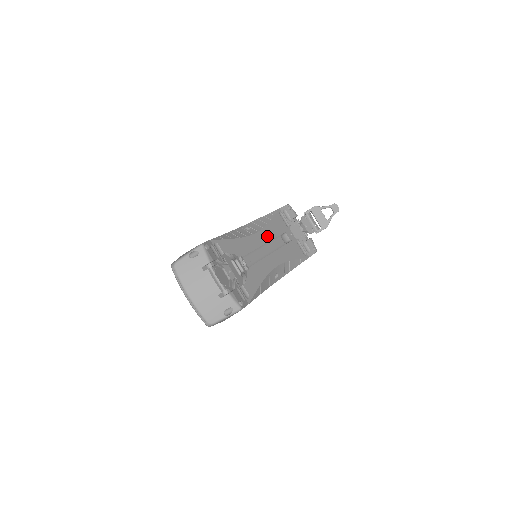
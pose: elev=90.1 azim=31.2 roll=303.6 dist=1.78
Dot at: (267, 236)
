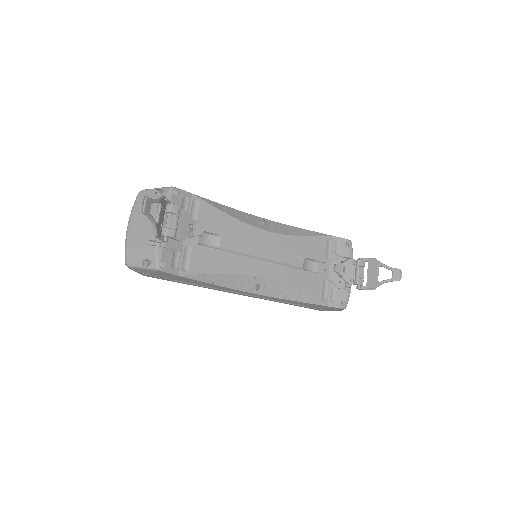
Dot at: (282, 244)
